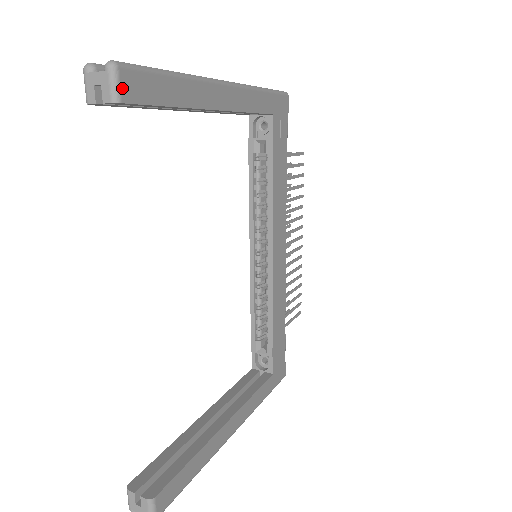
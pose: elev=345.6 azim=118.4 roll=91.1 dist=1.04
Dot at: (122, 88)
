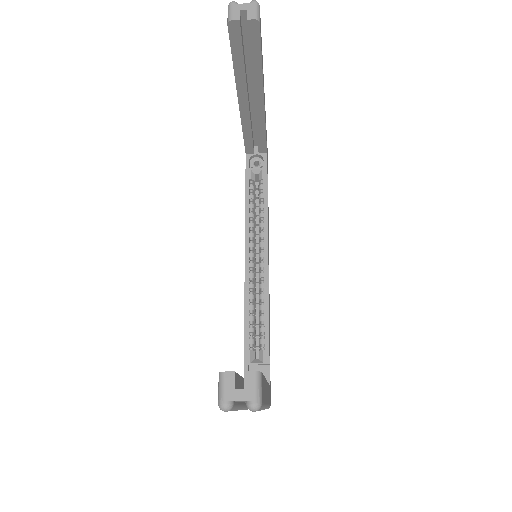
Dot at: occluded
